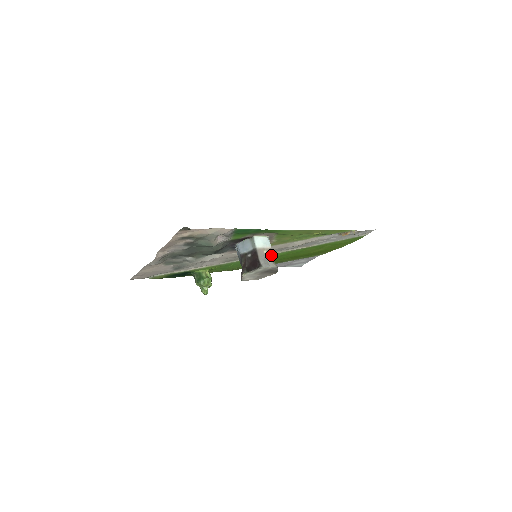
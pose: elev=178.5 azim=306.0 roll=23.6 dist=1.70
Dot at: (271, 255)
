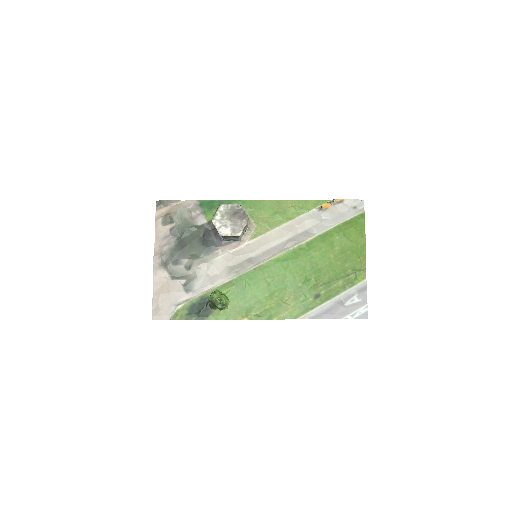
Dot at: occluded
